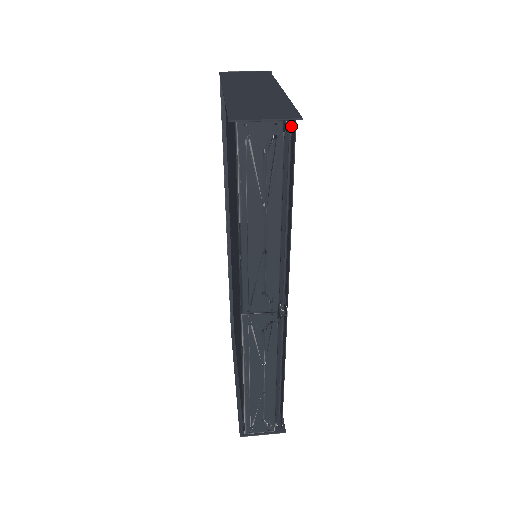
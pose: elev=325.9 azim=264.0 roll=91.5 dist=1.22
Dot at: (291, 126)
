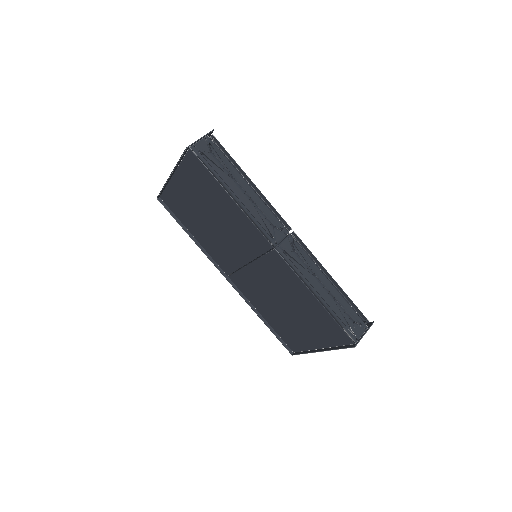
Dot at: (212, 138)
